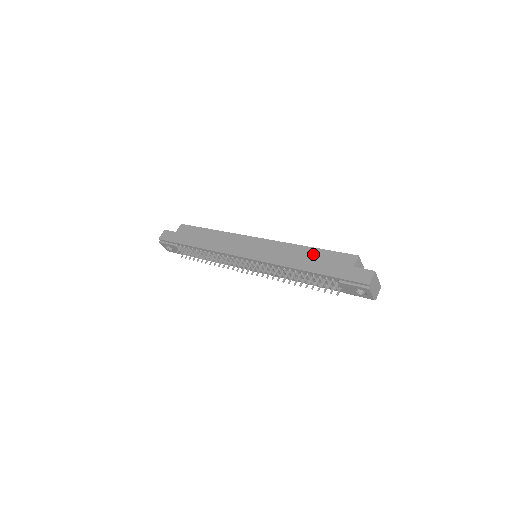
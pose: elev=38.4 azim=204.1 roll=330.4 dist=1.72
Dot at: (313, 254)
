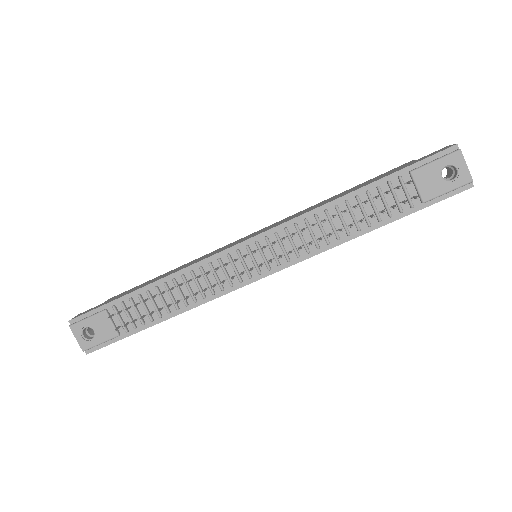
Dot at: (349, 190)
